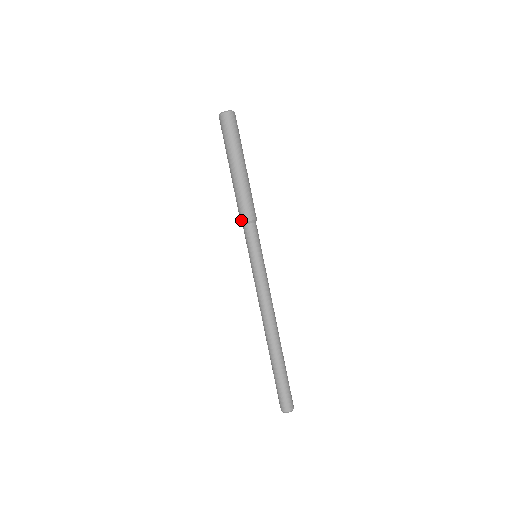
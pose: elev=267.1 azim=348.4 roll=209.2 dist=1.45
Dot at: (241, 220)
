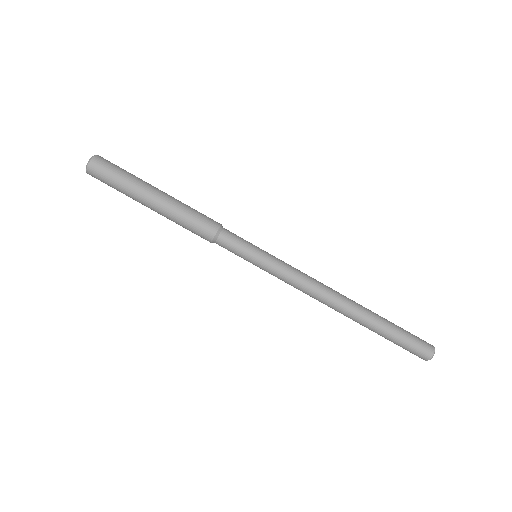
Dot at: occluded
